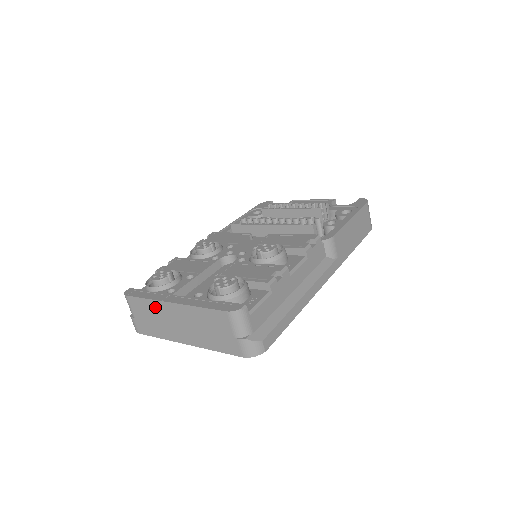
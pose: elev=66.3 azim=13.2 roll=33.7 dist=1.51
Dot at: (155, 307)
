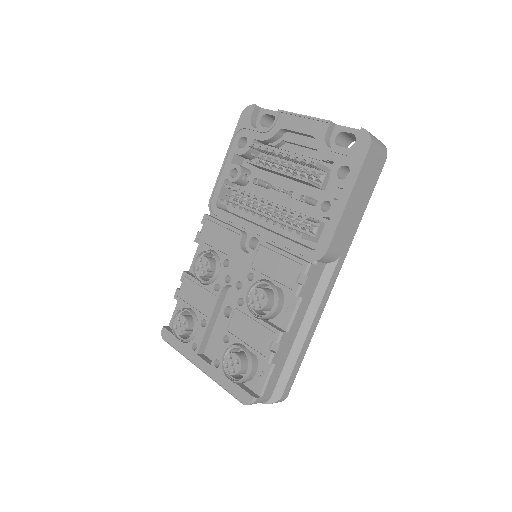
Dot at: occluded
